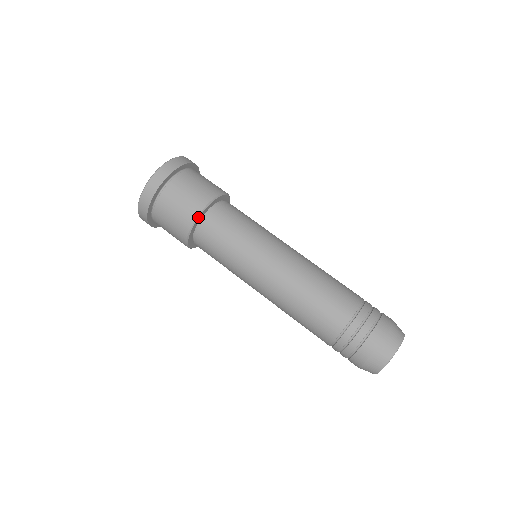
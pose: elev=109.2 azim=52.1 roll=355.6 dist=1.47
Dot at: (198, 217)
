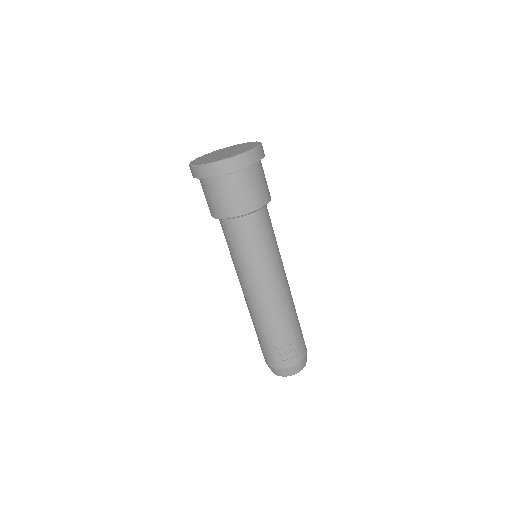
Dot at: occluded
